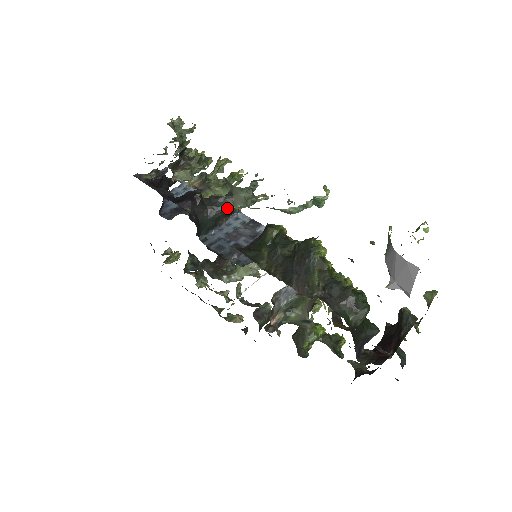
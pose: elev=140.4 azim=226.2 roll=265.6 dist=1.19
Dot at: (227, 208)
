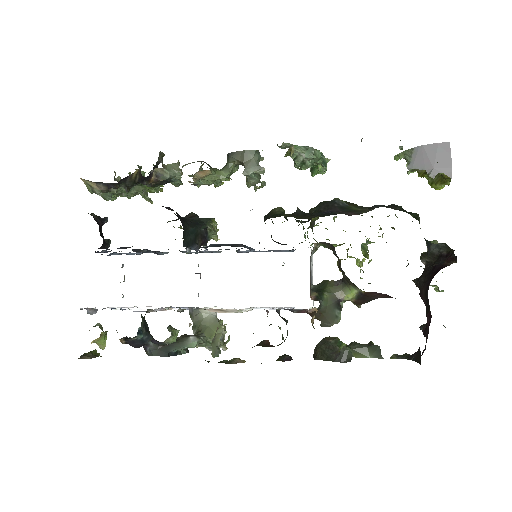
Dot at: occluded
